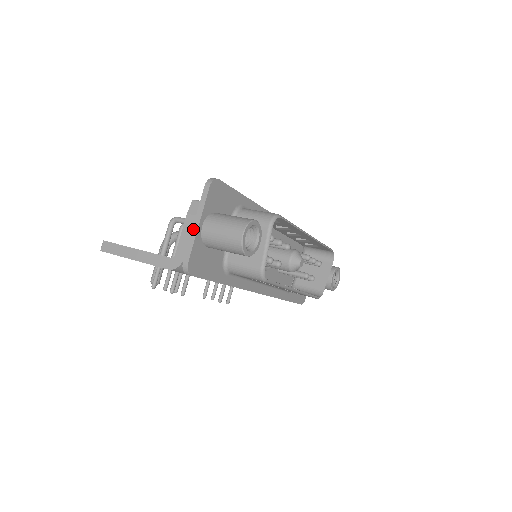
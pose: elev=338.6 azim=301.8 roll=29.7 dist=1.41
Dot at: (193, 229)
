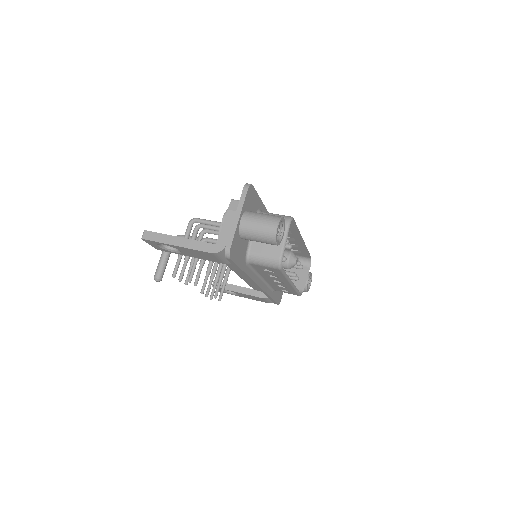
Dot at: (234, 221)
